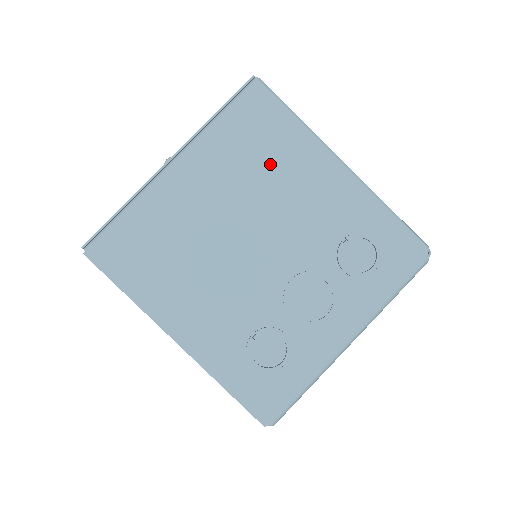
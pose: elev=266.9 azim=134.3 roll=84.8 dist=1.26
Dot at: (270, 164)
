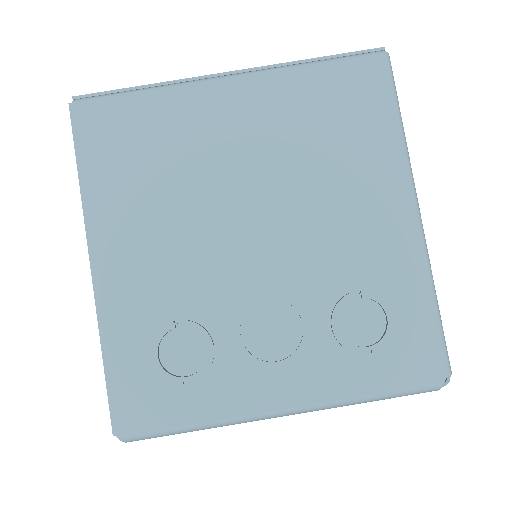
Dot at: (334, 150)
